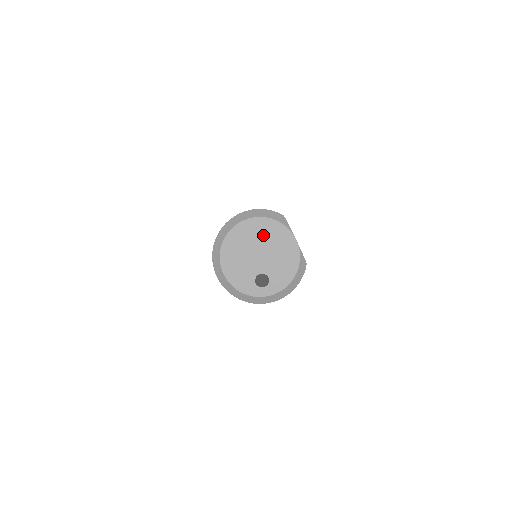
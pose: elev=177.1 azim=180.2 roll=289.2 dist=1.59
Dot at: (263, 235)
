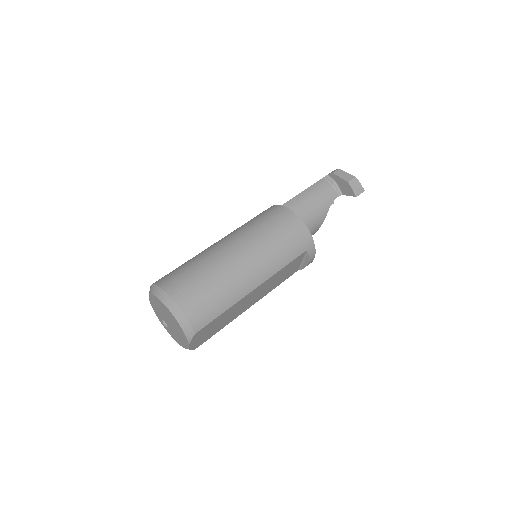
Dot at: (174, 323)
